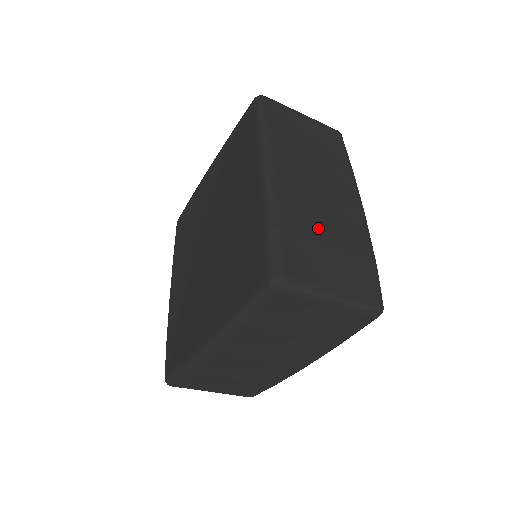
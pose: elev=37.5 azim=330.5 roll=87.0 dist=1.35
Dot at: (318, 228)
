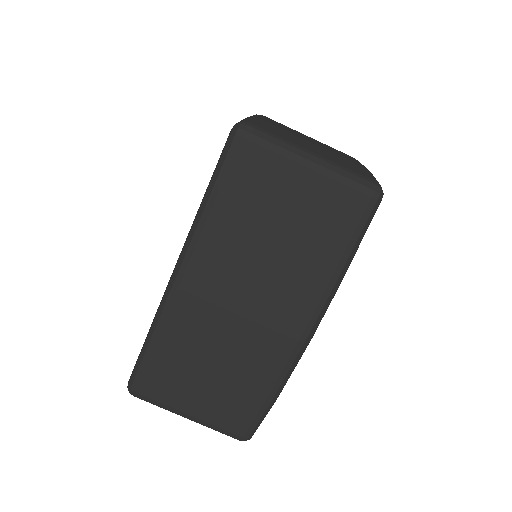
Dot at: (205, 356)
